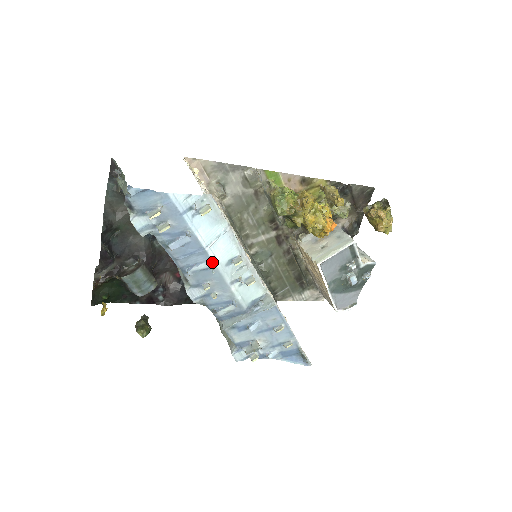
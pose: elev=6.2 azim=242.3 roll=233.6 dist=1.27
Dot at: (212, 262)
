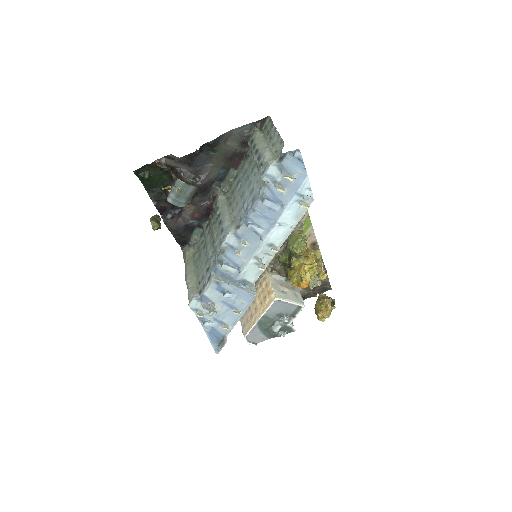
Dot at: (267, 234)
